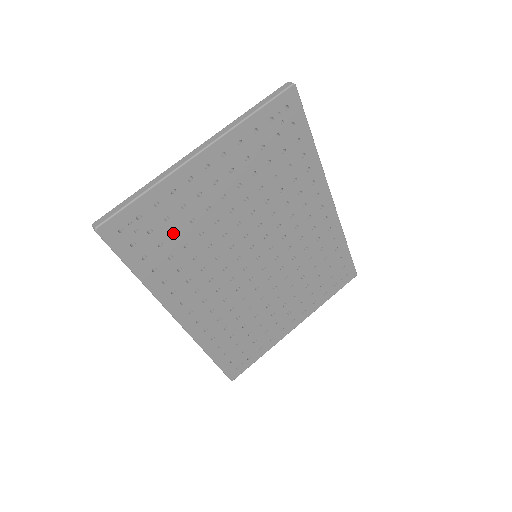
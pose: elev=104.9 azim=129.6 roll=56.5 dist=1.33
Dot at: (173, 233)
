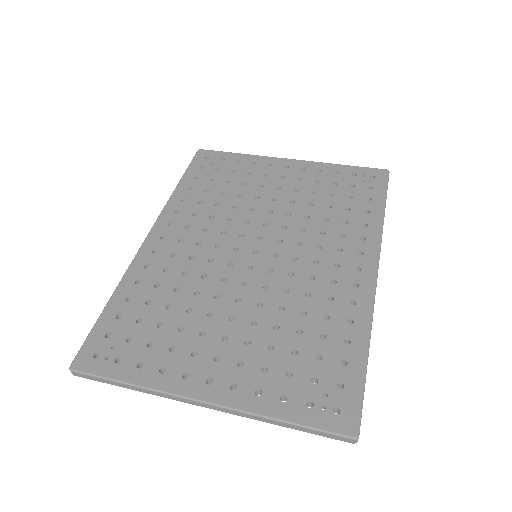
Dot at: (226, 181)
